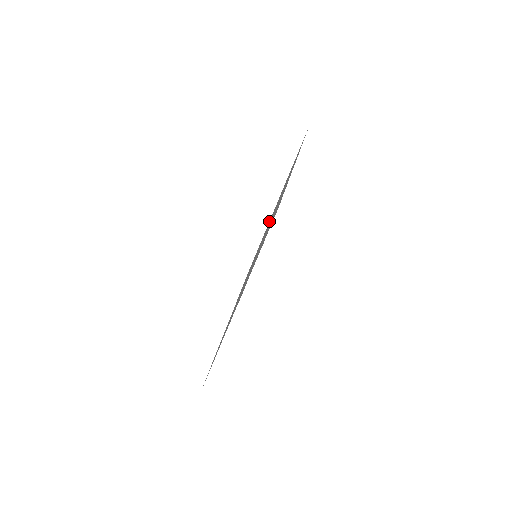
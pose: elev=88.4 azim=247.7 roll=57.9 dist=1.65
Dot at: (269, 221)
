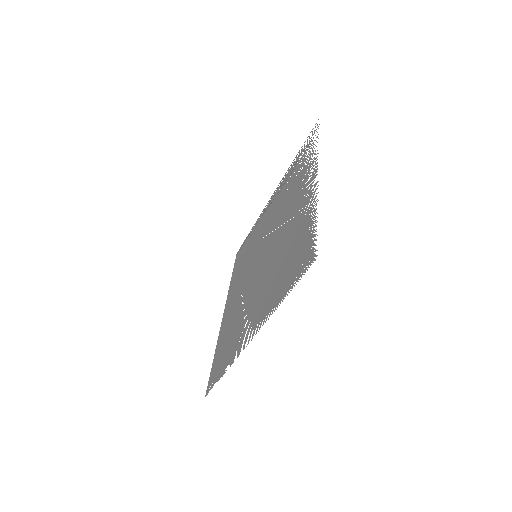
Dot at: (265, 209)
